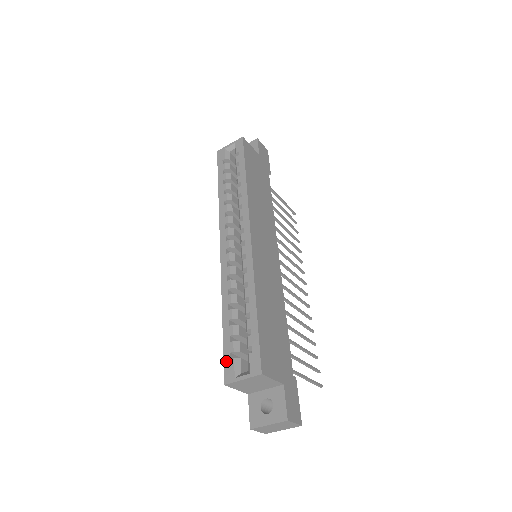
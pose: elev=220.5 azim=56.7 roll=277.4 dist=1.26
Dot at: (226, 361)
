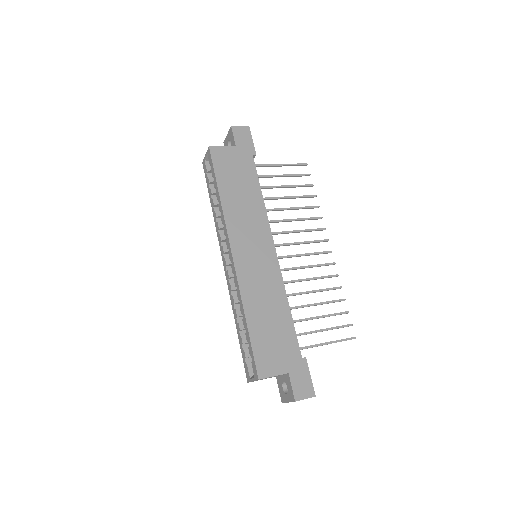
Dot at: (244, 365)
